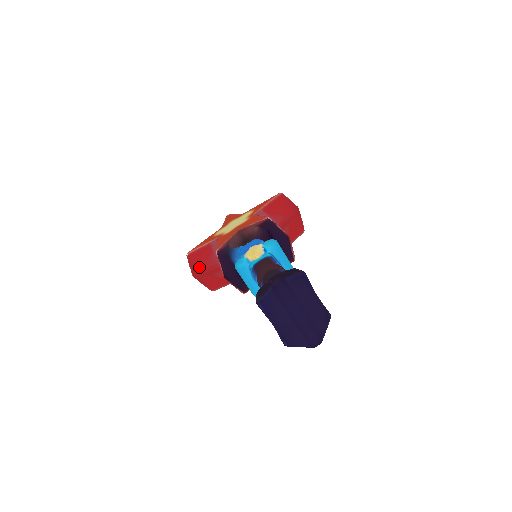
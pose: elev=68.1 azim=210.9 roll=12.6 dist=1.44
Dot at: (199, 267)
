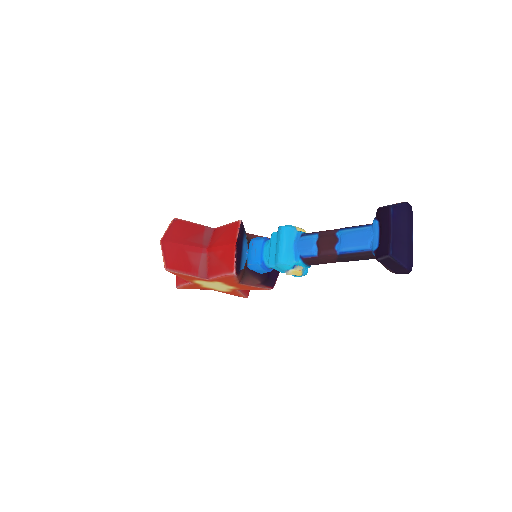
Dot at: (179, 236)
